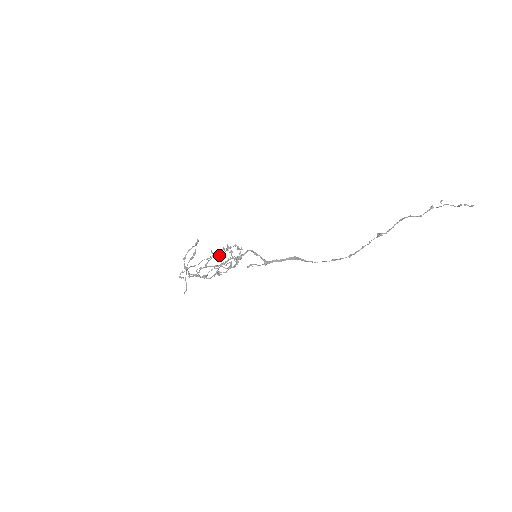
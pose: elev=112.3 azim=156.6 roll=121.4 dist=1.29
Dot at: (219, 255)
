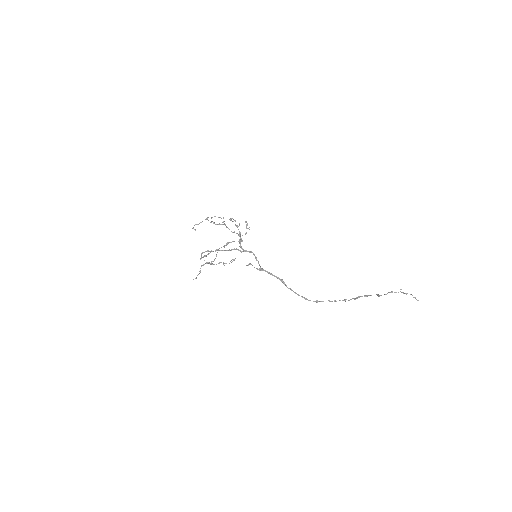
Dot at: (230, 219)
